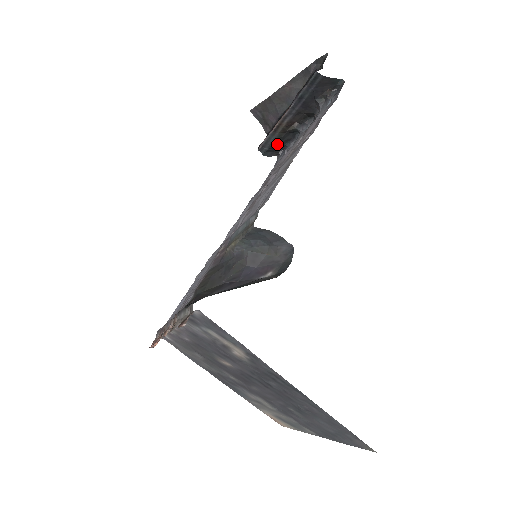
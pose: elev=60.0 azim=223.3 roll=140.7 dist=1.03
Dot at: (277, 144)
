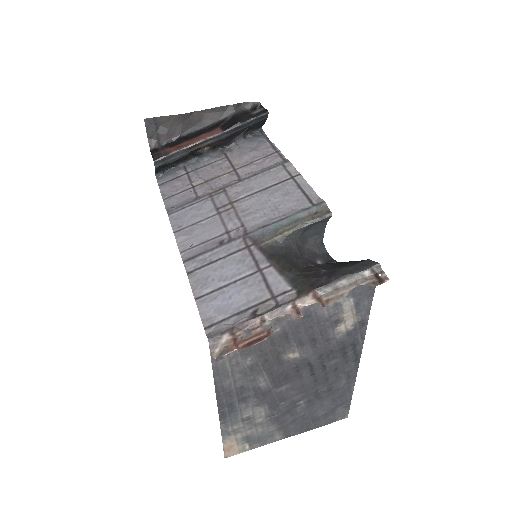
Dot at: (175, 162)
